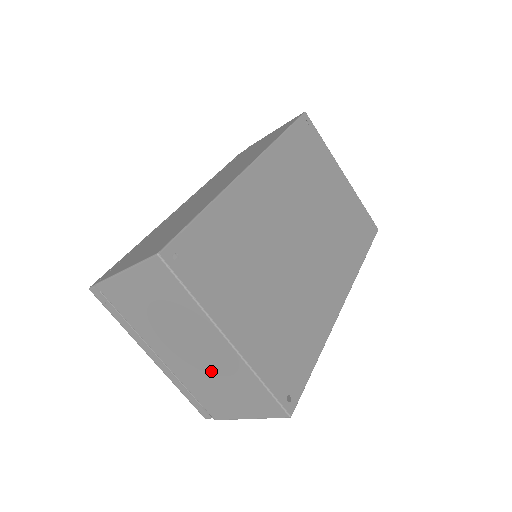
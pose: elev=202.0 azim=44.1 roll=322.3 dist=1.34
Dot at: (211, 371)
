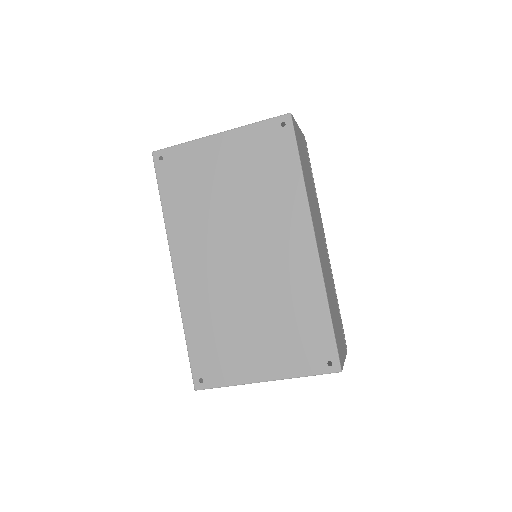
Dot at: occluded
